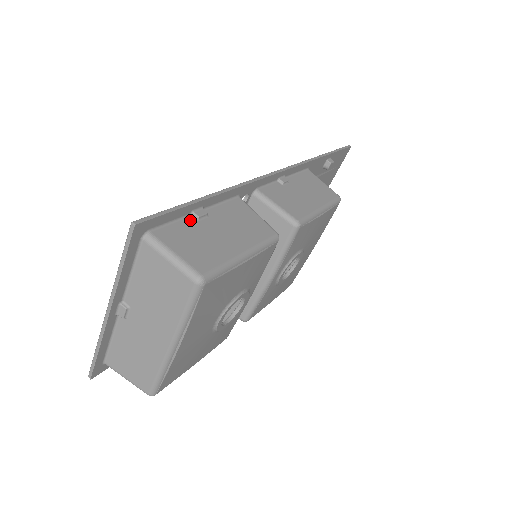
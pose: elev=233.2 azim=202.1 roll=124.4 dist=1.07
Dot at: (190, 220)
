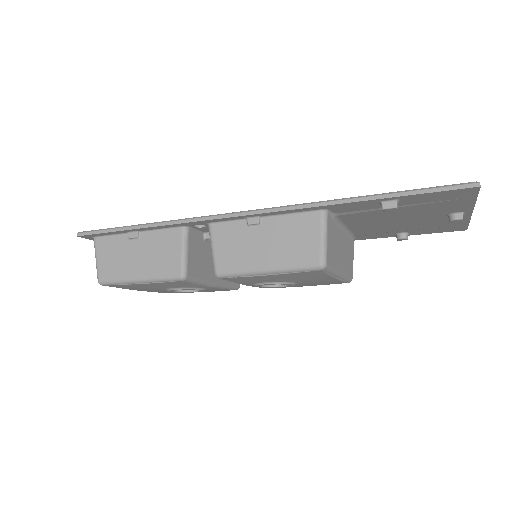
Dot at: (124, 237)
